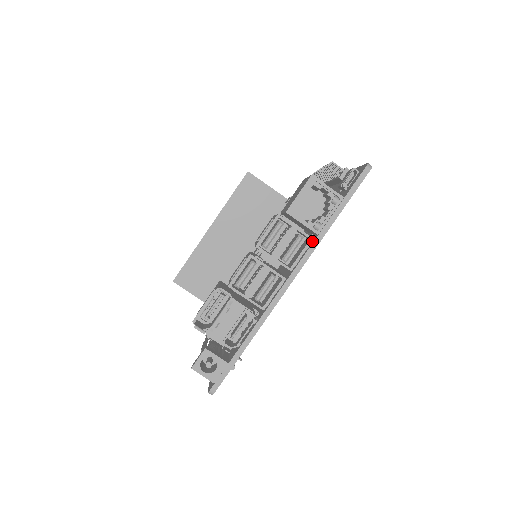
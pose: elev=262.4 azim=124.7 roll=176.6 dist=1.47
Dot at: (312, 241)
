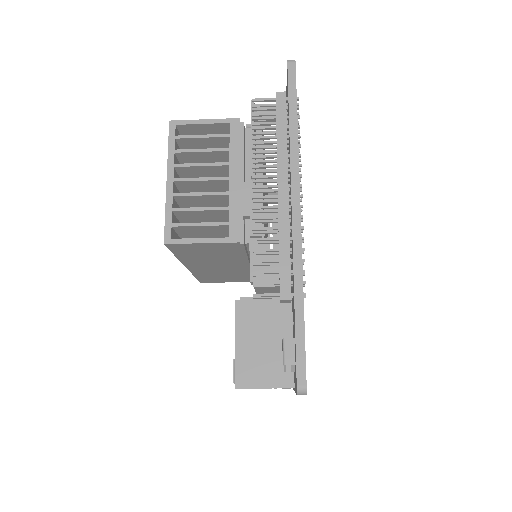
Dot at: occluded
